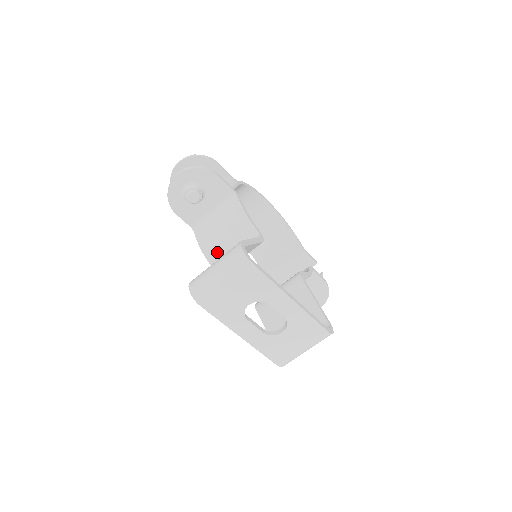
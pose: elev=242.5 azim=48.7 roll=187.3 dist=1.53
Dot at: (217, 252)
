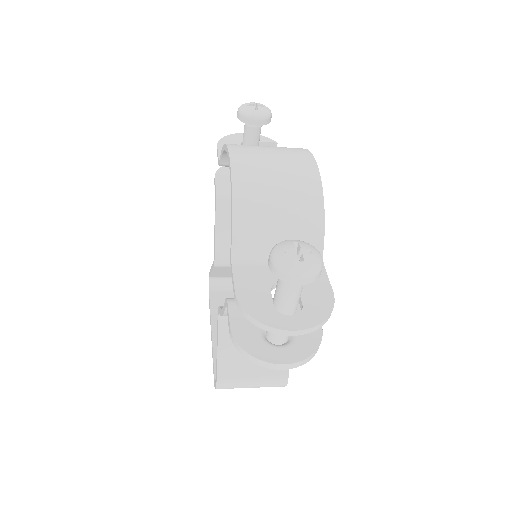
Dot at: occluded
